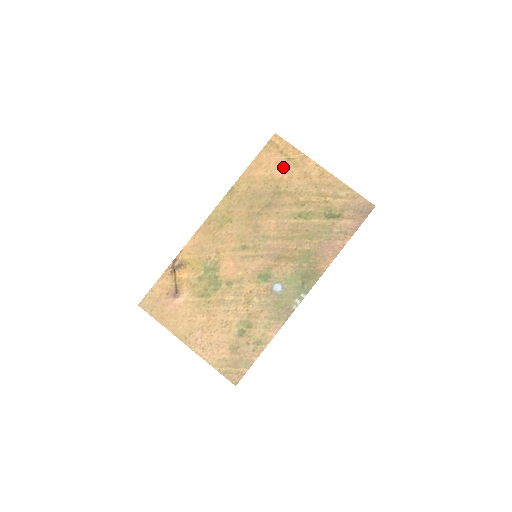
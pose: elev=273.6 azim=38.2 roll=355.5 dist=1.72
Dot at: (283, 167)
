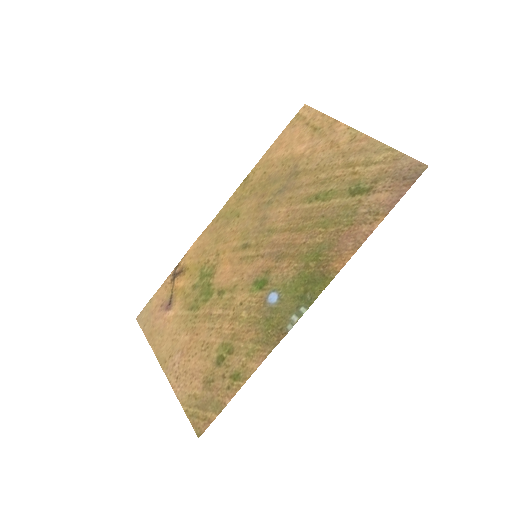
Dot at: (306, 141)
